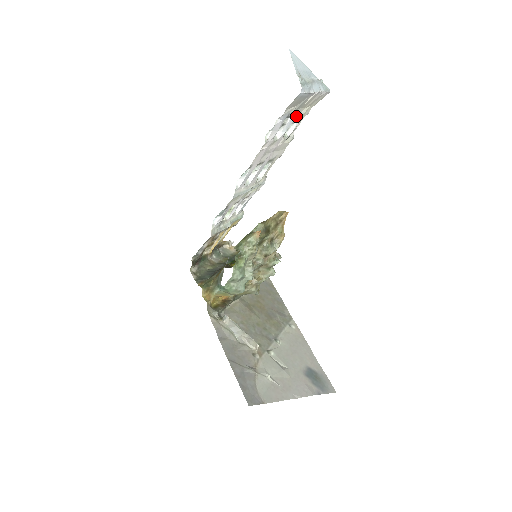
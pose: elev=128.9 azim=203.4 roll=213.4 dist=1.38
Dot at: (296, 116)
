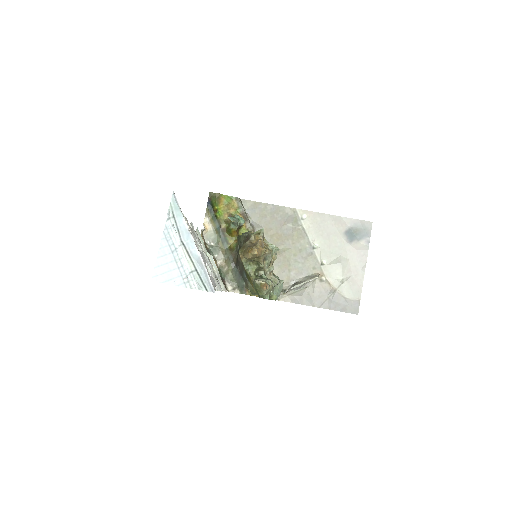
Dot at: occluded
